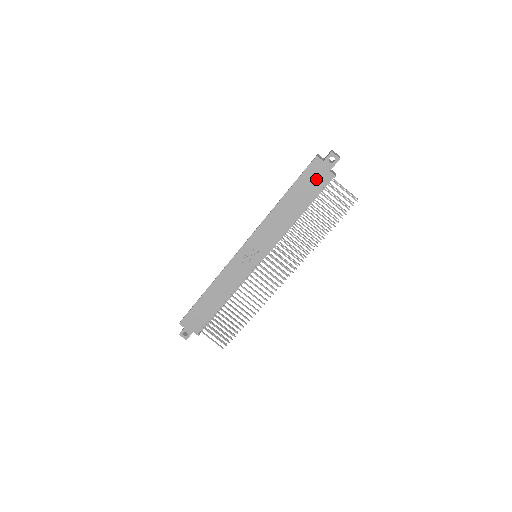
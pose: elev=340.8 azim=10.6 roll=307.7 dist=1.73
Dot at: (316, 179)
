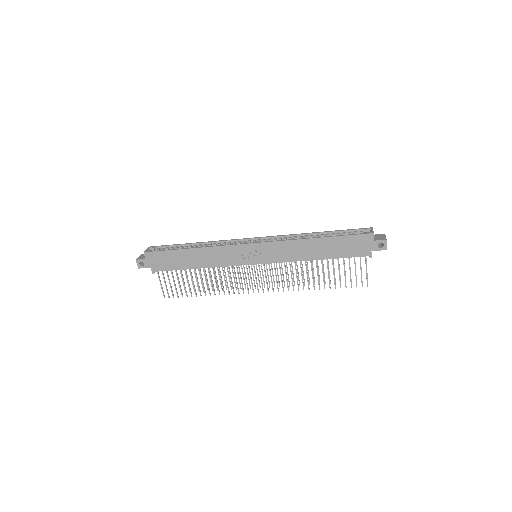
Dot at: (356, 247)
